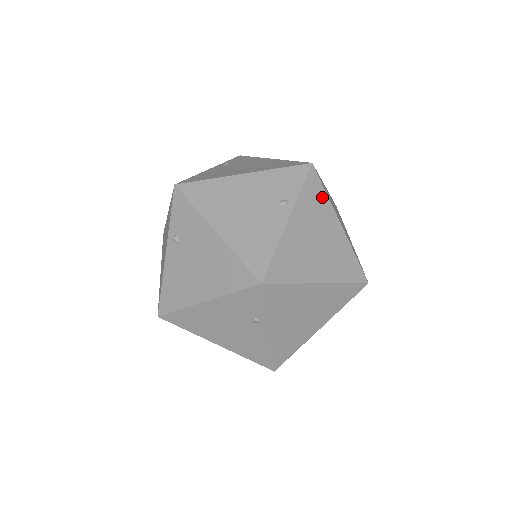
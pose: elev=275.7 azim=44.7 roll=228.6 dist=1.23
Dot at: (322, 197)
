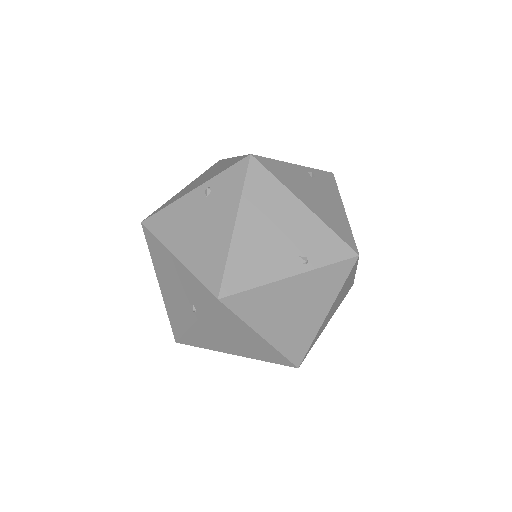
Dot at: (337, 285)
